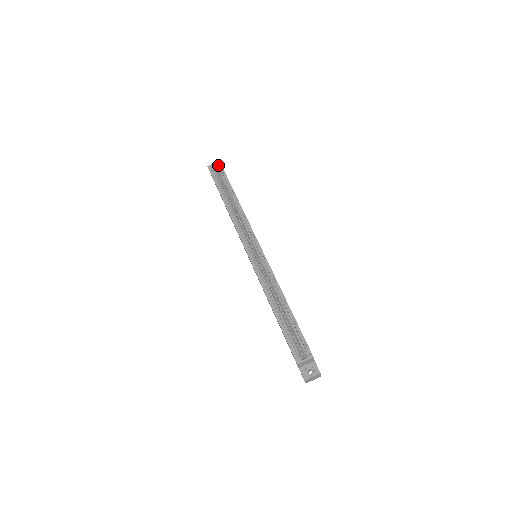
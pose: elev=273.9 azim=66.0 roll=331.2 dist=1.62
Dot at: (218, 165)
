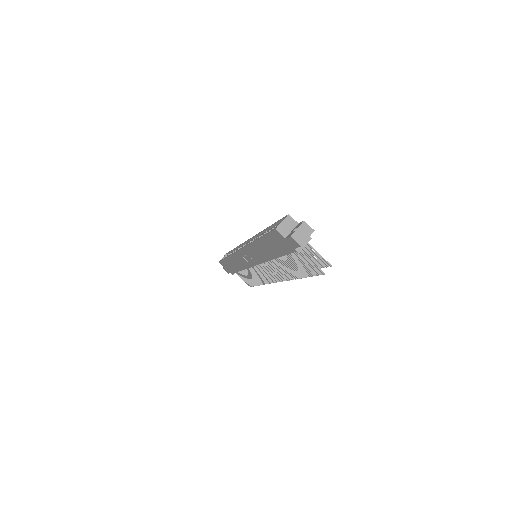
Dot at: occluded
